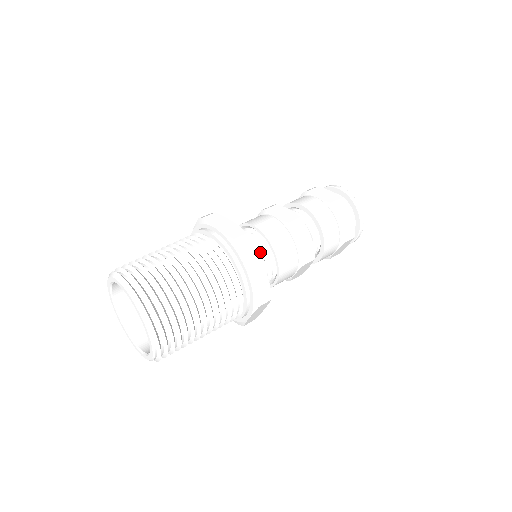
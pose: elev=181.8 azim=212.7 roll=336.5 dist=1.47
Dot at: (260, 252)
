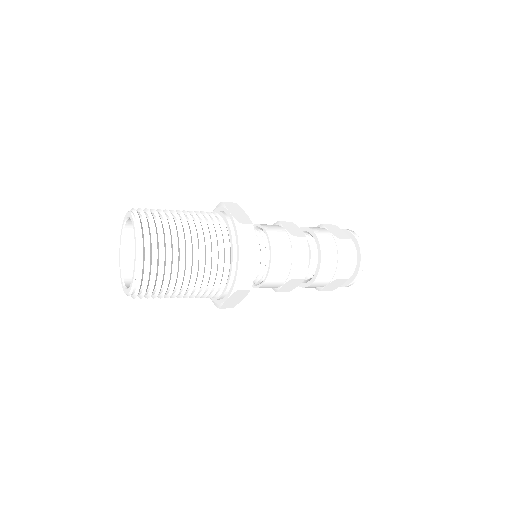
Dot at: occluded
